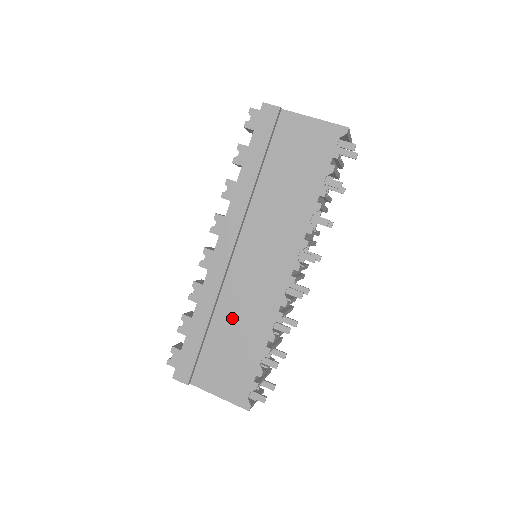
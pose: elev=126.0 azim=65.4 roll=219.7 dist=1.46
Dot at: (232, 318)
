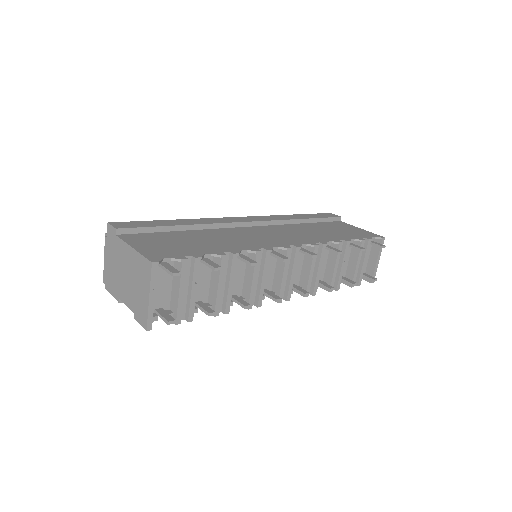
Dot at: (210, 236)
